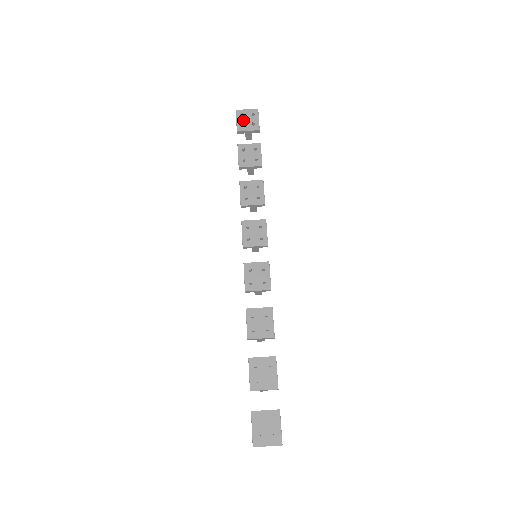
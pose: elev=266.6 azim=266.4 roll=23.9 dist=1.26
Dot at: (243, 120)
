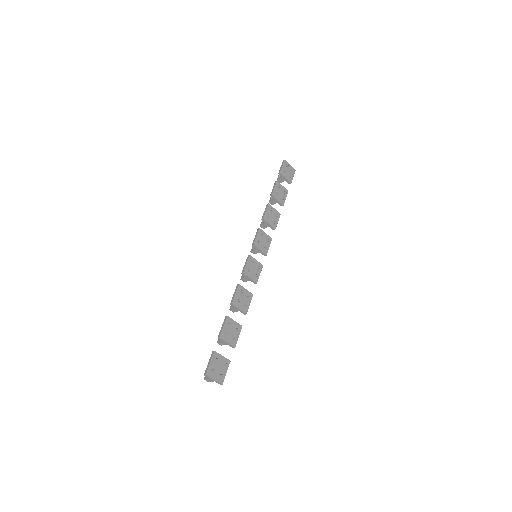
Dot at: (286, 169)
